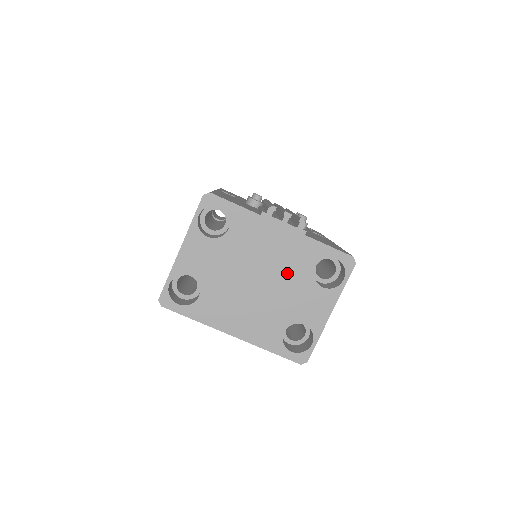
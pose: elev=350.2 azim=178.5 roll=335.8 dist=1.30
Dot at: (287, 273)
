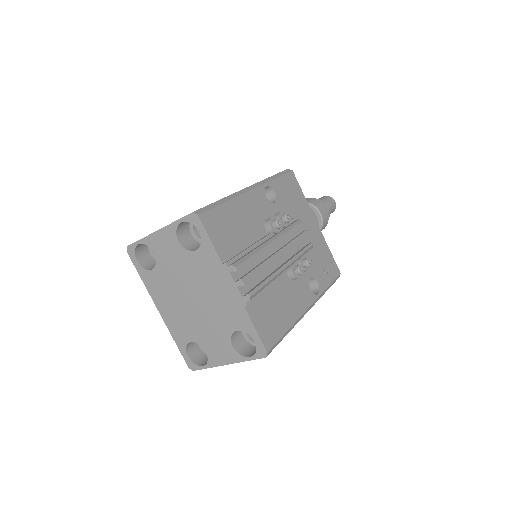
Dot at: (215, 315)
